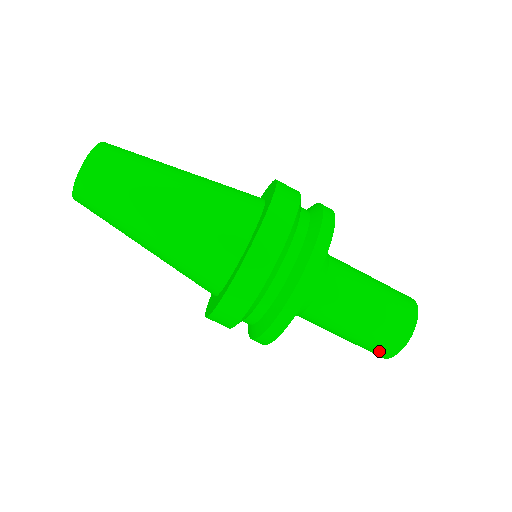
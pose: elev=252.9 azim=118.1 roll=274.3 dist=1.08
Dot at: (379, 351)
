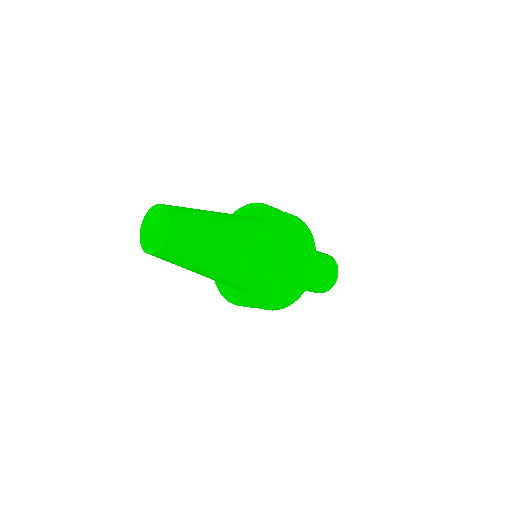
Dot at: occluded
